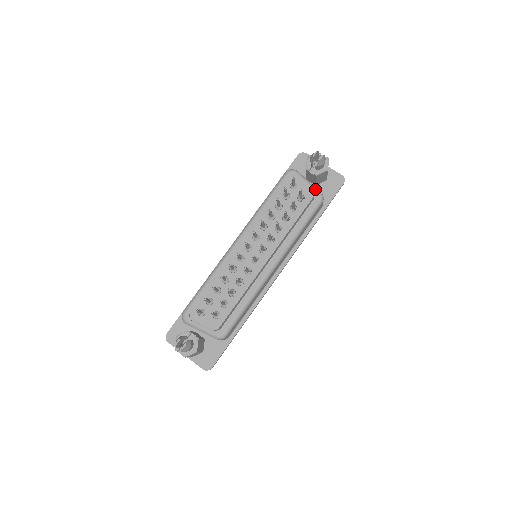
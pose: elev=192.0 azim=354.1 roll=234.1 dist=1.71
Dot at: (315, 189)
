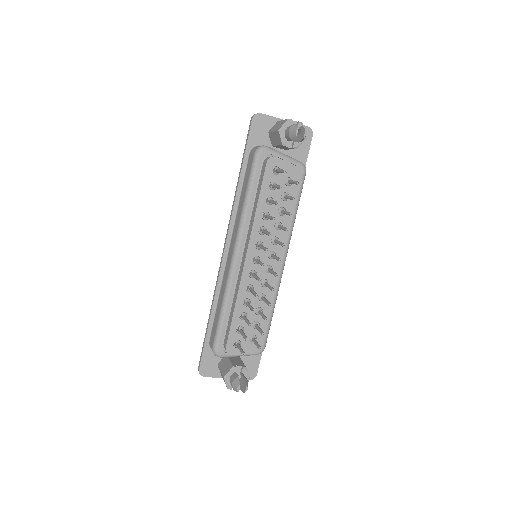
Dot at: (295, 162)
